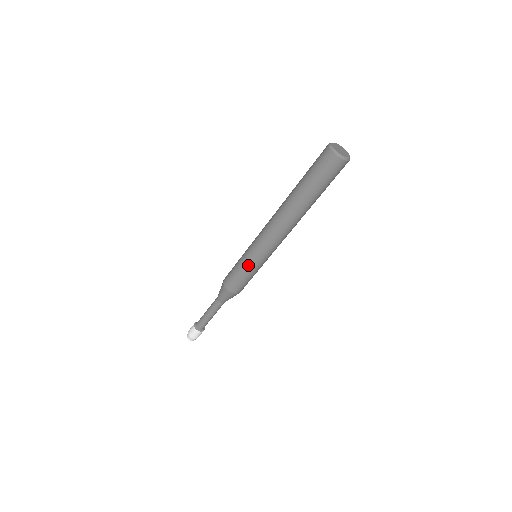
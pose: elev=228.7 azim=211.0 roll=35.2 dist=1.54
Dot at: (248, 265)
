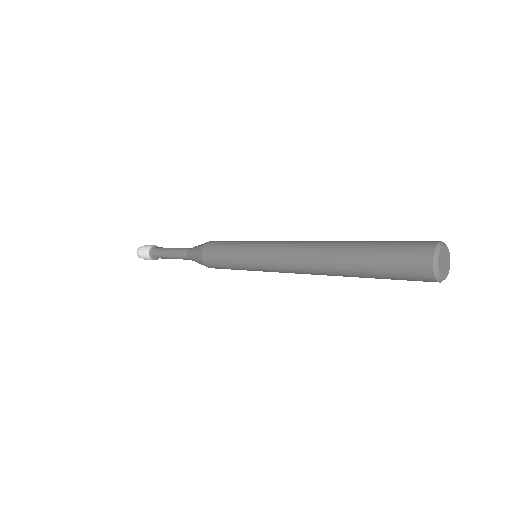
Dot at: (239, 257)
